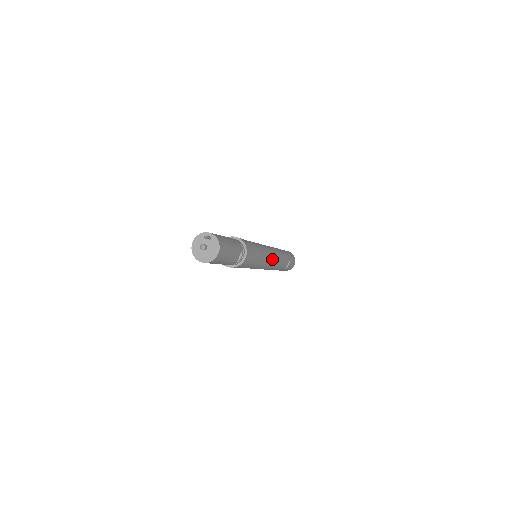
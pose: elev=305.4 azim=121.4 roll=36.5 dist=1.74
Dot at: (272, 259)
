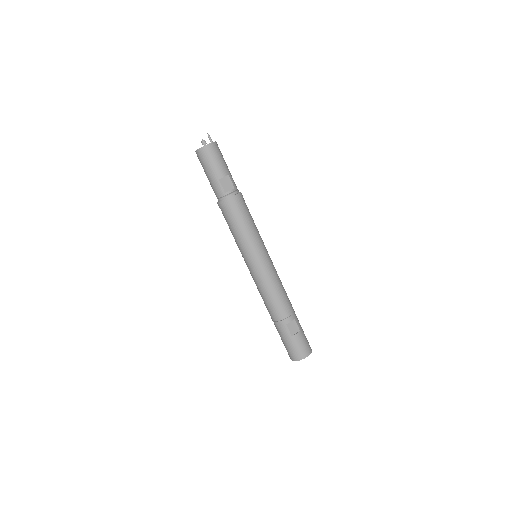
Dot at: (270, 269)
